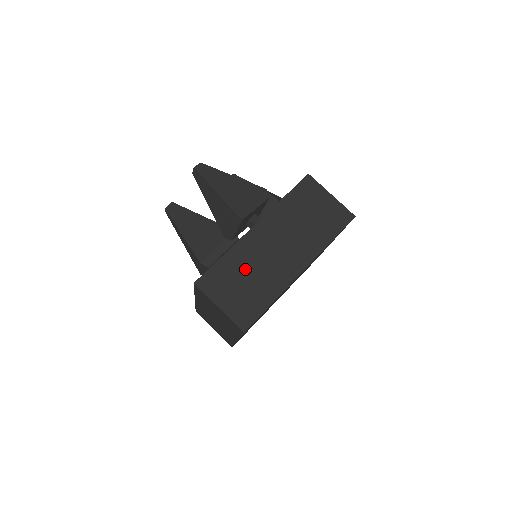
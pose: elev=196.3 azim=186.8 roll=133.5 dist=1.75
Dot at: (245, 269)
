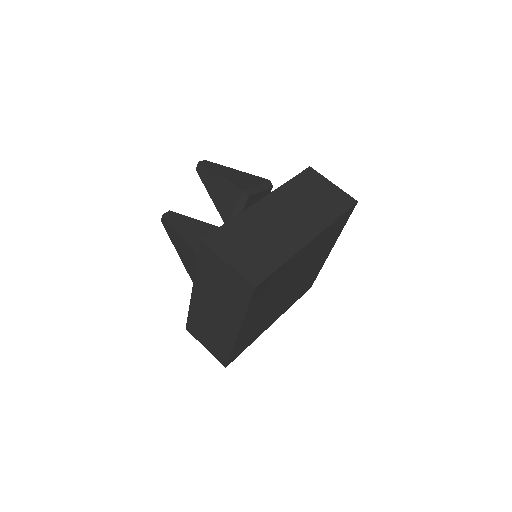
Dot at: (254, 233)
